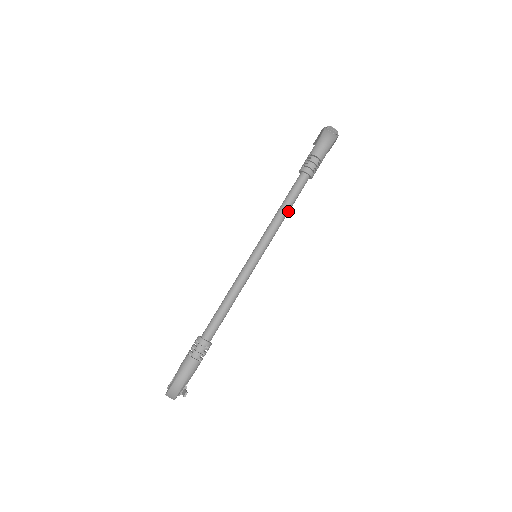
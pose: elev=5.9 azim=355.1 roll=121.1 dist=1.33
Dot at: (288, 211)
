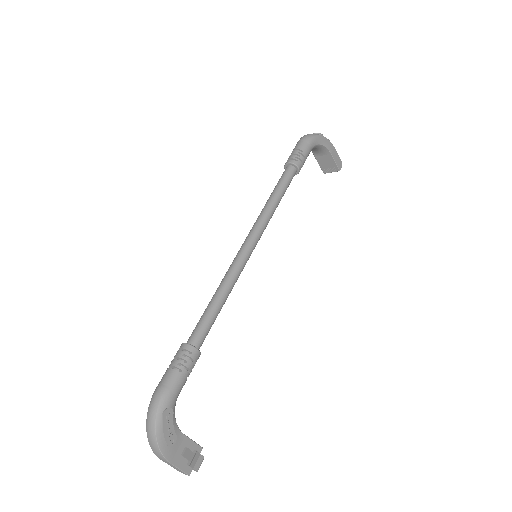
Dot at: (276, 198)
